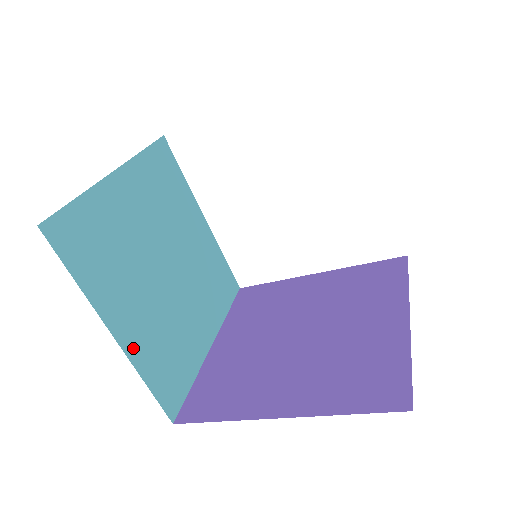
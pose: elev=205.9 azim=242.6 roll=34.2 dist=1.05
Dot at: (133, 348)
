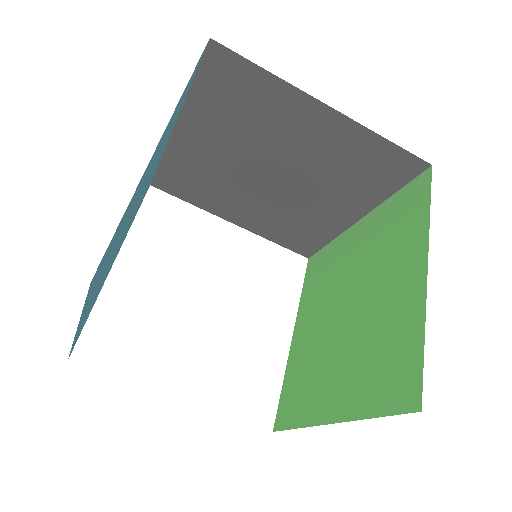
Dot at: (145, 171)
